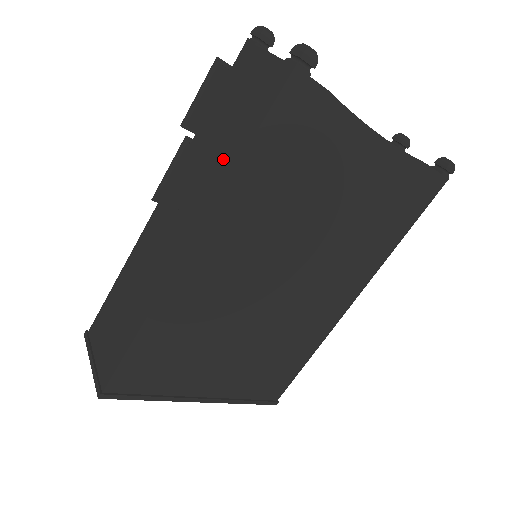
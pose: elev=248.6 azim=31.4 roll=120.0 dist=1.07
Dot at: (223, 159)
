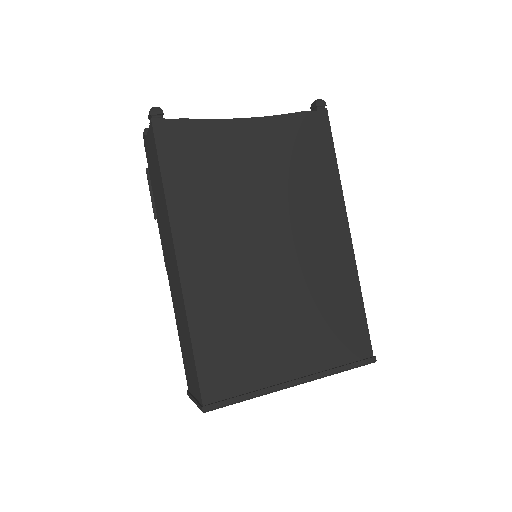
Dot at: (162, 198)
